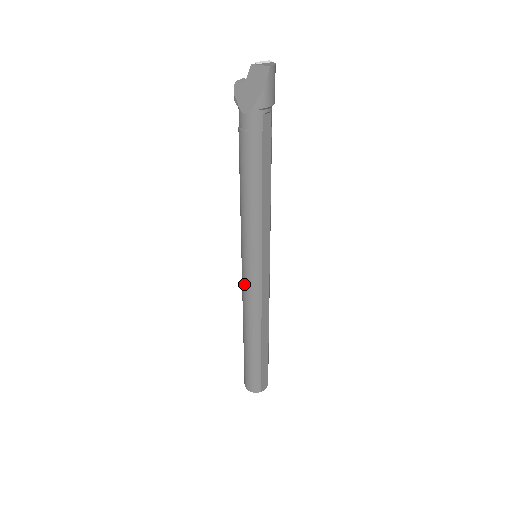
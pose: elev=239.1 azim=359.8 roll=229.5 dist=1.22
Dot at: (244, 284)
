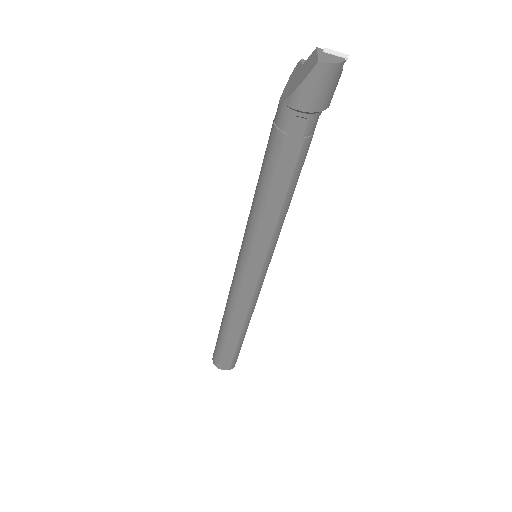
Dot at: occluded
